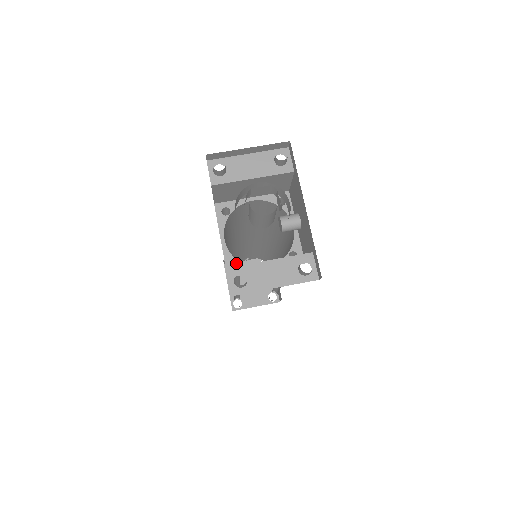
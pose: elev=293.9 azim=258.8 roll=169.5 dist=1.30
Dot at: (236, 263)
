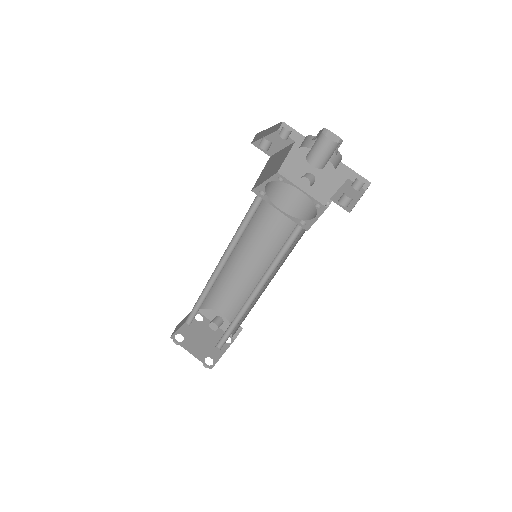
Dot at: (296, 225)
